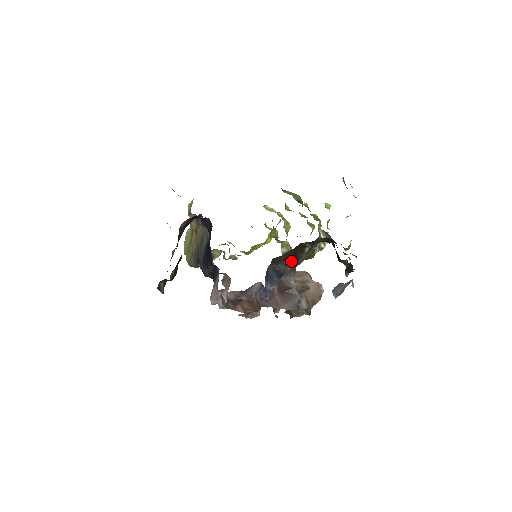
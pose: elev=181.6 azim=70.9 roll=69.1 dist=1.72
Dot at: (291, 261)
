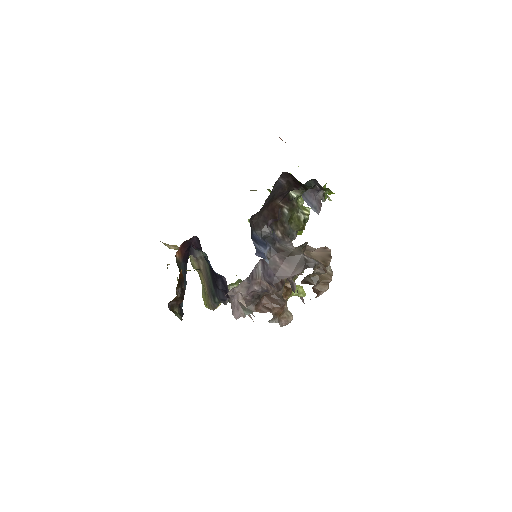
Dot at: (277, 227)
